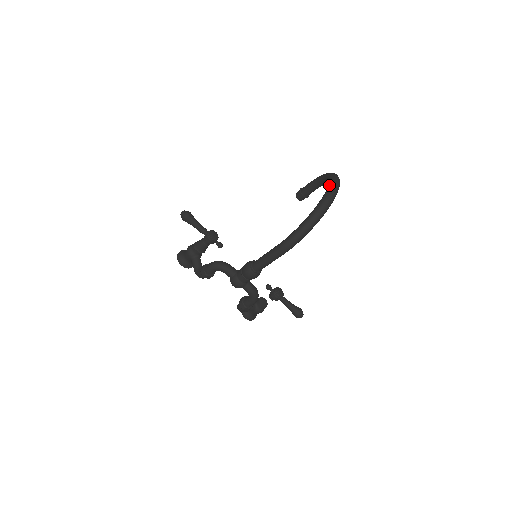
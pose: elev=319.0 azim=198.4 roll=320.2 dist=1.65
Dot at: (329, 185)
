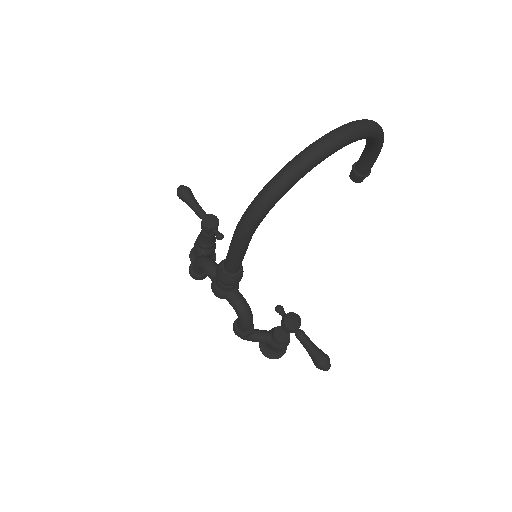
Dot at: (331, 131)
